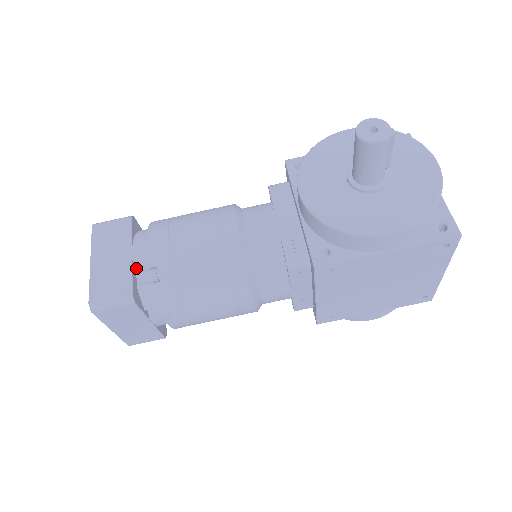
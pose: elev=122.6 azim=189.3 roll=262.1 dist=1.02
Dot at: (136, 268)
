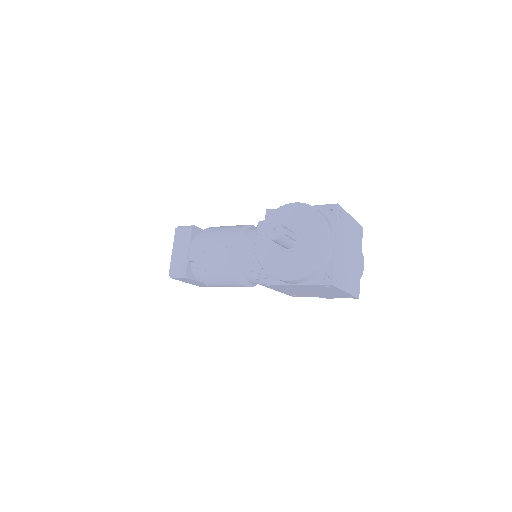
Dot at: (190, 259)
